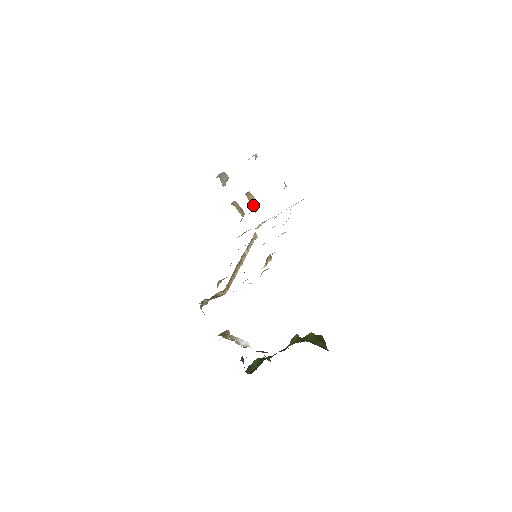
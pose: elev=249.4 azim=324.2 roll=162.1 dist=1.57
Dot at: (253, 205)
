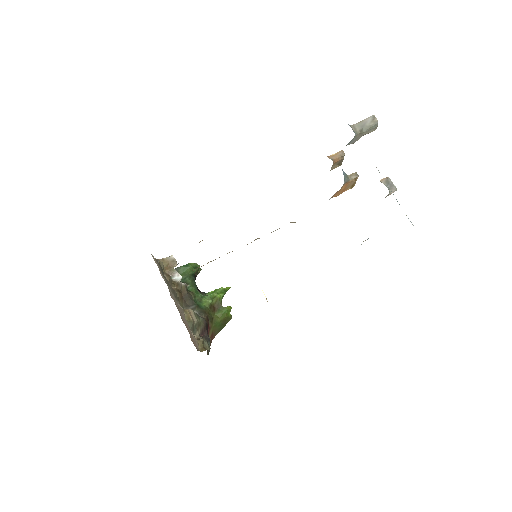
Dot at: (340, 192)
